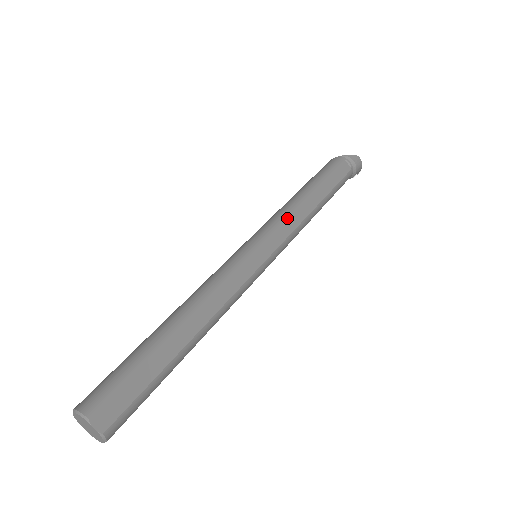
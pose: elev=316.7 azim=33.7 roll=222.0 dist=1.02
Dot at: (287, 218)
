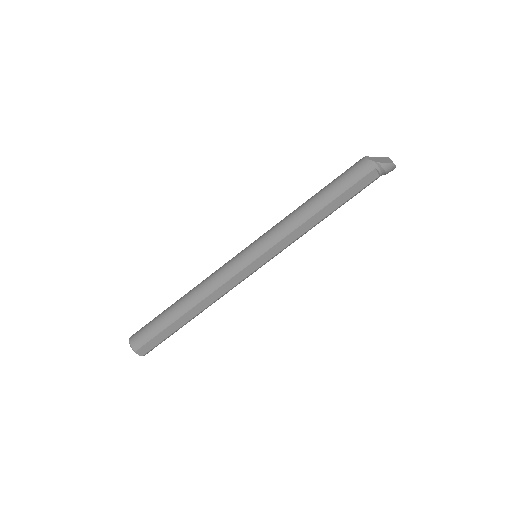
Dot at: (288, 235)
